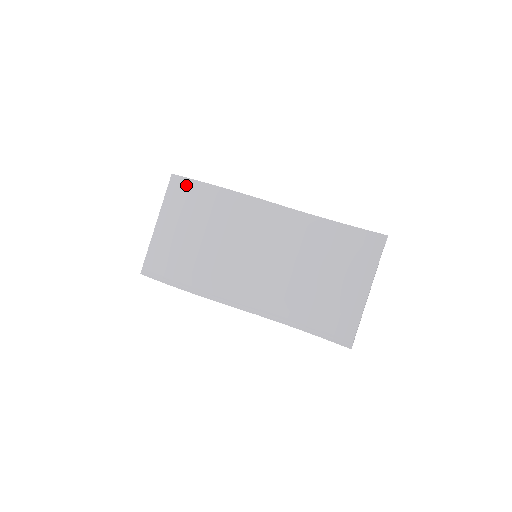
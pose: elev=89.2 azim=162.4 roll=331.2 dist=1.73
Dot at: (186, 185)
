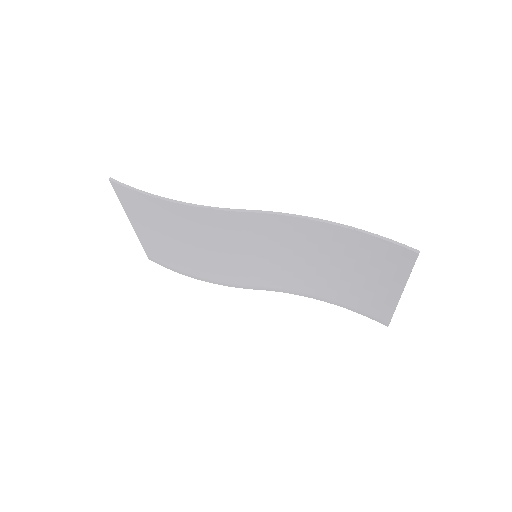
Dot at: (134, 196)
